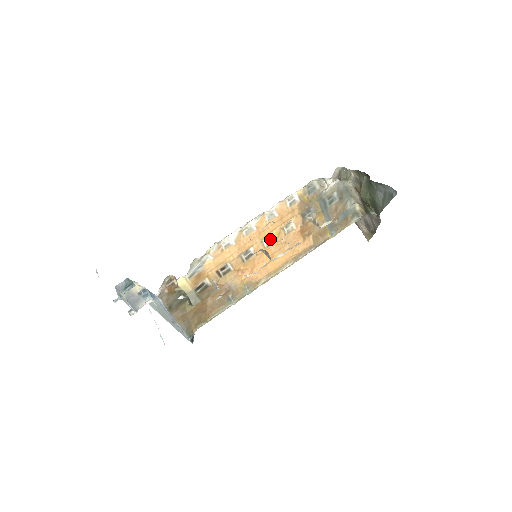
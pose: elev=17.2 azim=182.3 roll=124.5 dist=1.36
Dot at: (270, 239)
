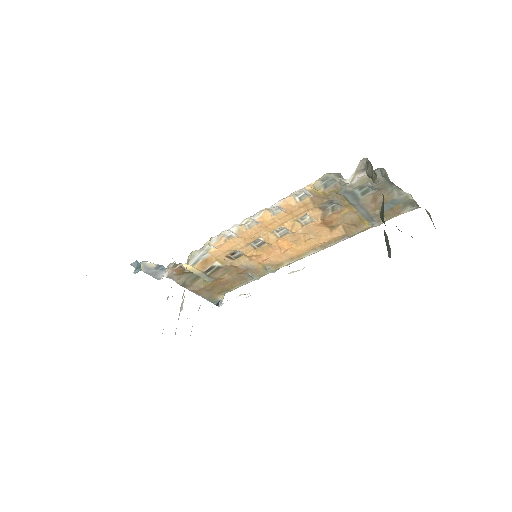
Dot at: (283, 230)
